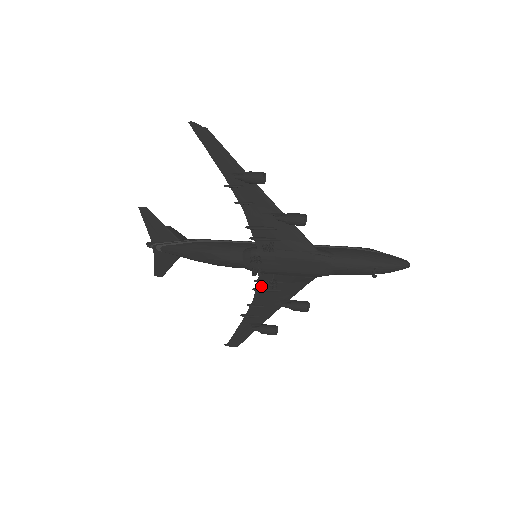
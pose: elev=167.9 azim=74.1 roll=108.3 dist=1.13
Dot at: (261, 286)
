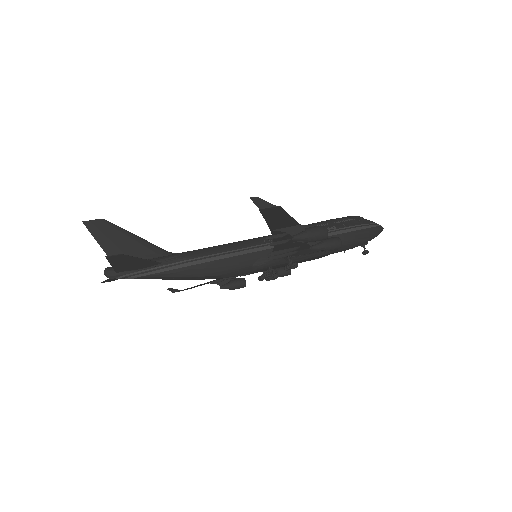
Dot at: occluded
